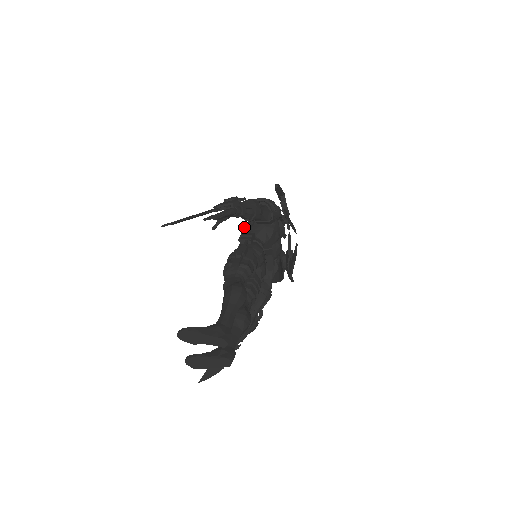
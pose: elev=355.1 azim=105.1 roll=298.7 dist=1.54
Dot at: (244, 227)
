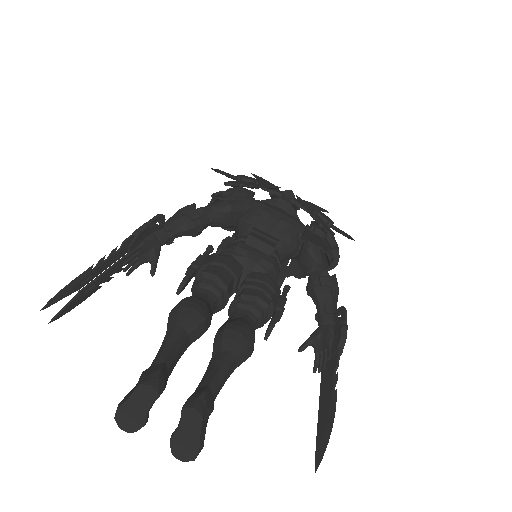
Dot at: occluded
